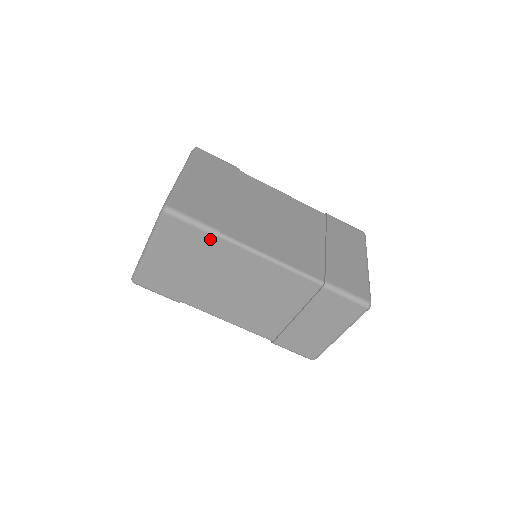
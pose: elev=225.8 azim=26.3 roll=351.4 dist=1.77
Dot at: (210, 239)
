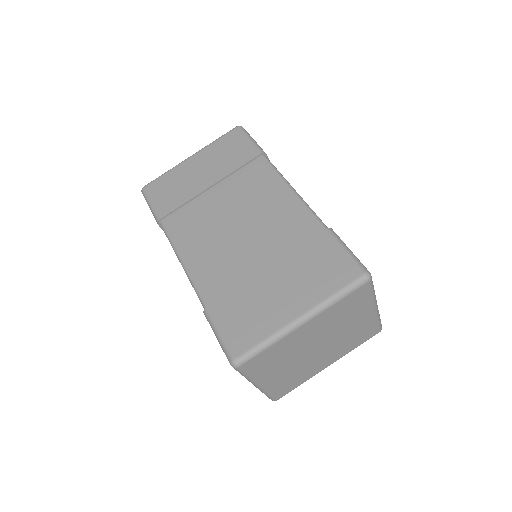
Dot at: occluded
